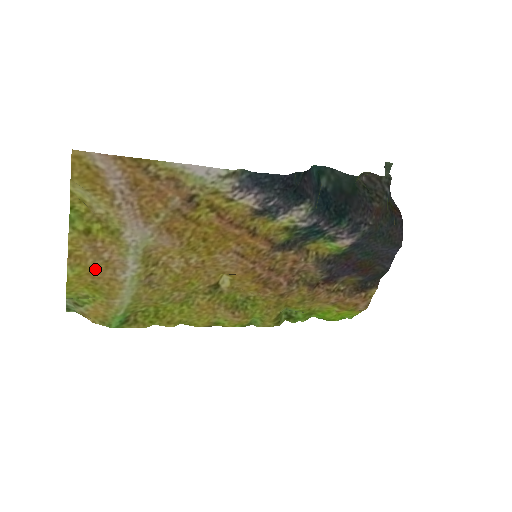
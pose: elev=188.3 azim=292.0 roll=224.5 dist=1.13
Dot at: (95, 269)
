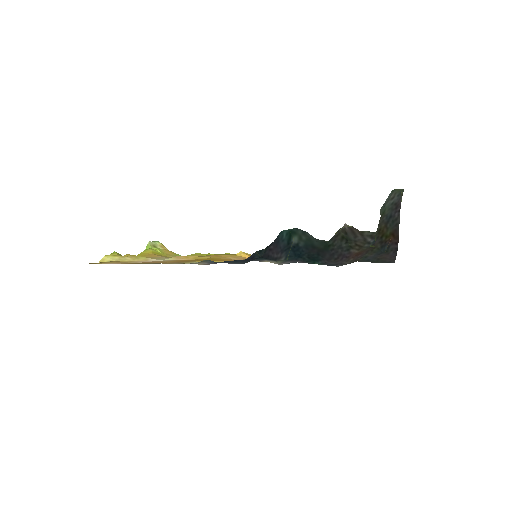
Dot at: (149, 256)
